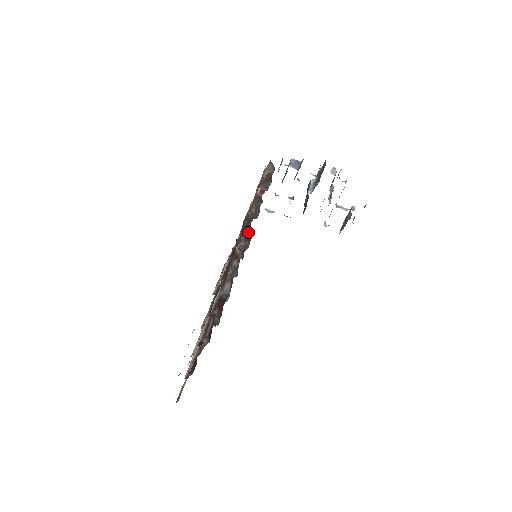
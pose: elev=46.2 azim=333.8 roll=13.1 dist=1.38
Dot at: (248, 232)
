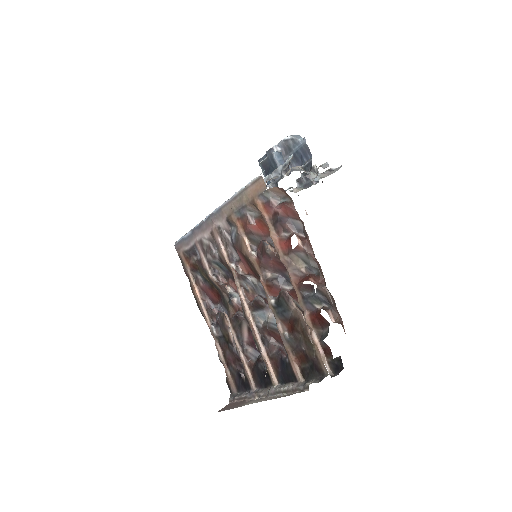
Dot at: (337, 313)
